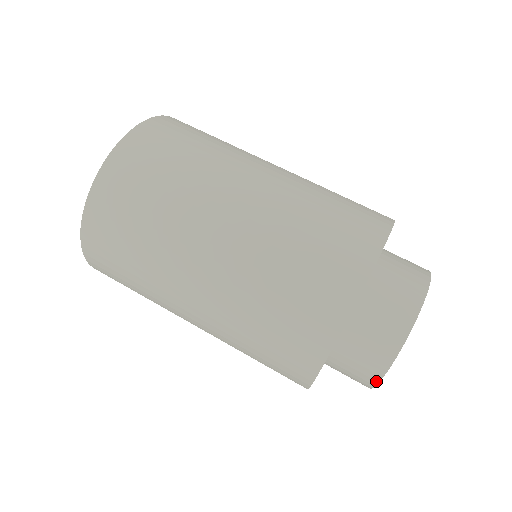
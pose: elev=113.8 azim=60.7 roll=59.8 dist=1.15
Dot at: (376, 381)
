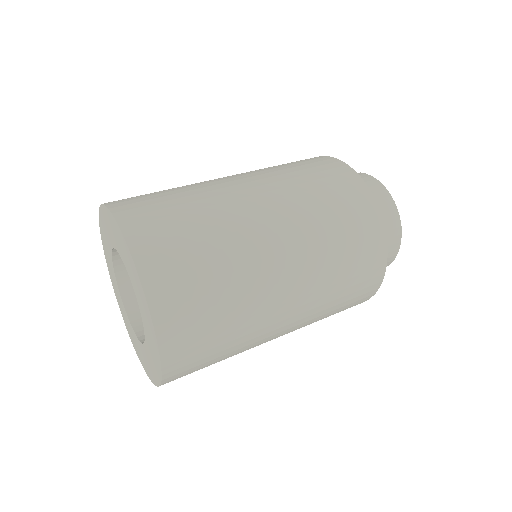
Dot at: (400, 227)
